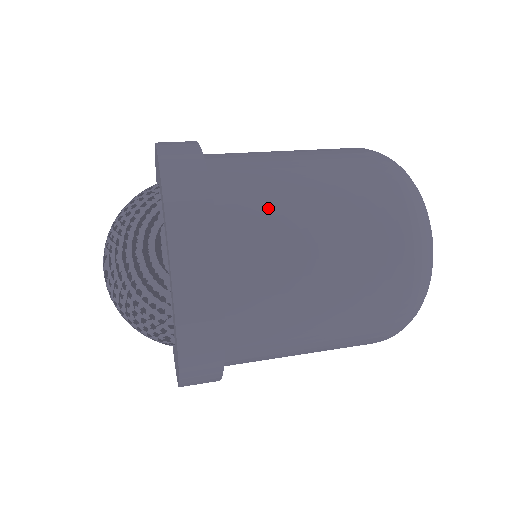
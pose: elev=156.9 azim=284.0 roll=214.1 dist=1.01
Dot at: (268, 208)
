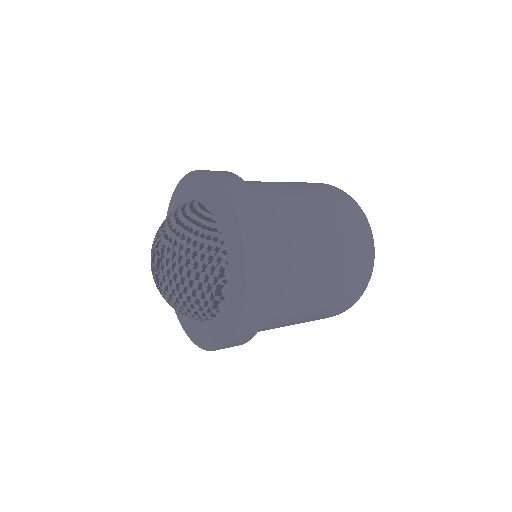
Dot at: (260, 183)
